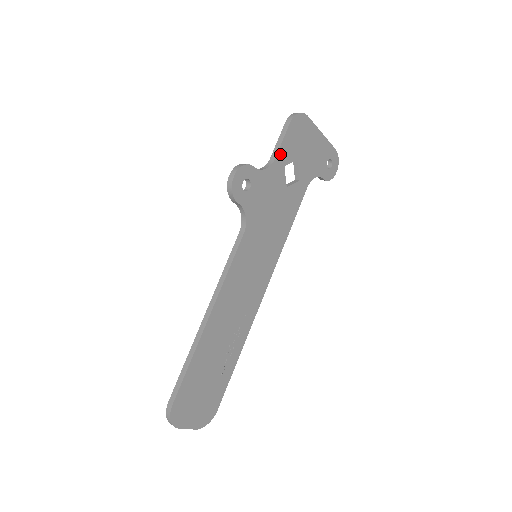
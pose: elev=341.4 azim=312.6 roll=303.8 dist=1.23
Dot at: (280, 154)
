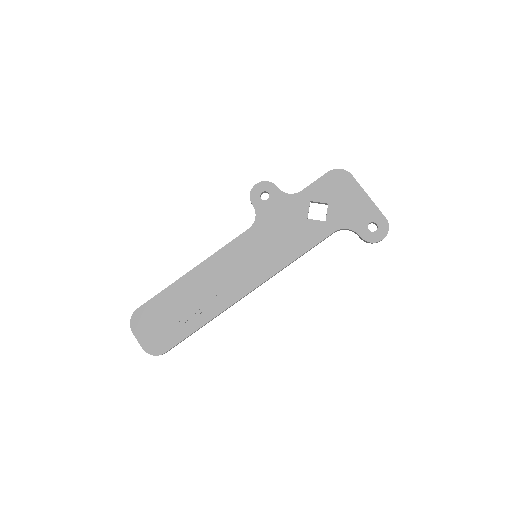
Dot at: (309, 190)
